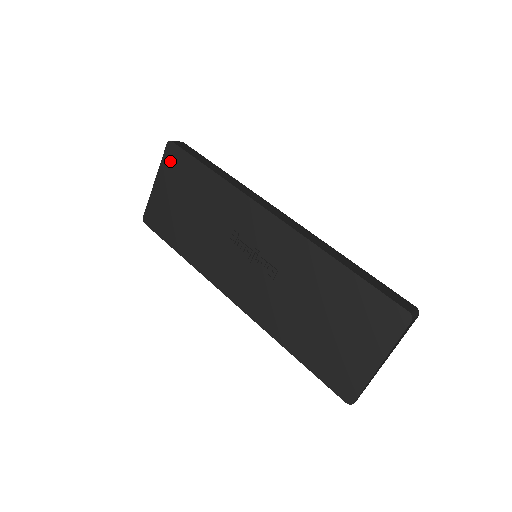
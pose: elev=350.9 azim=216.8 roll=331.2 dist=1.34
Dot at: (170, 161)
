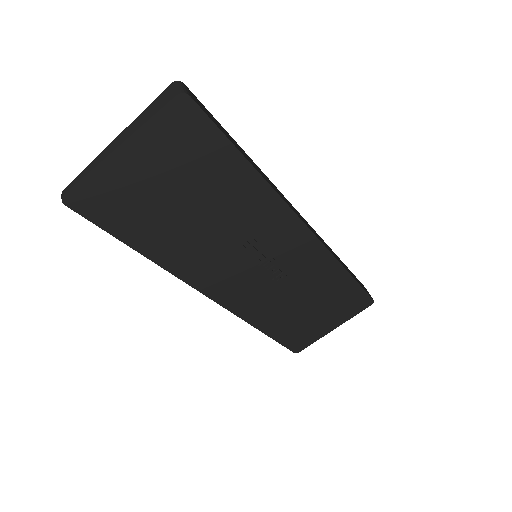
Dot at: (173, 127)
